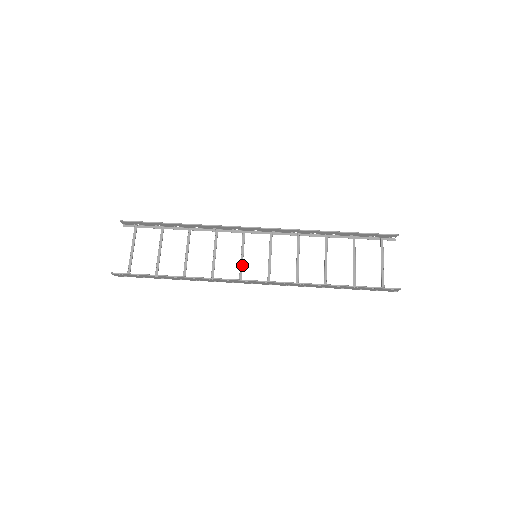
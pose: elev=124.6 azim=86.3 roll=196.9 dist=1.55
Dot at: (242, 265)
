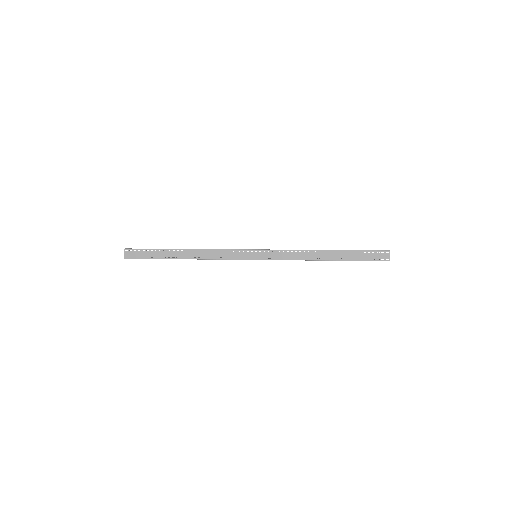
Dot at: occluded
